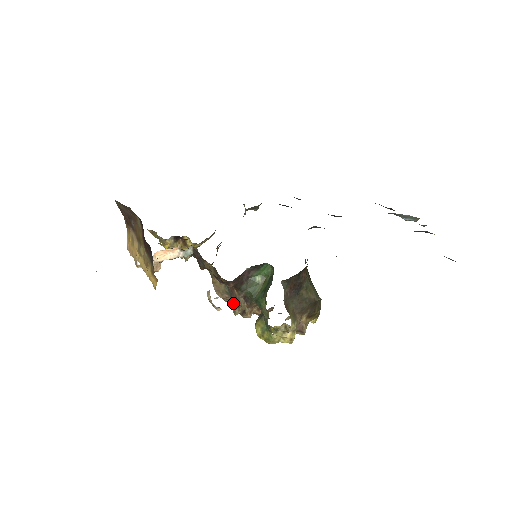
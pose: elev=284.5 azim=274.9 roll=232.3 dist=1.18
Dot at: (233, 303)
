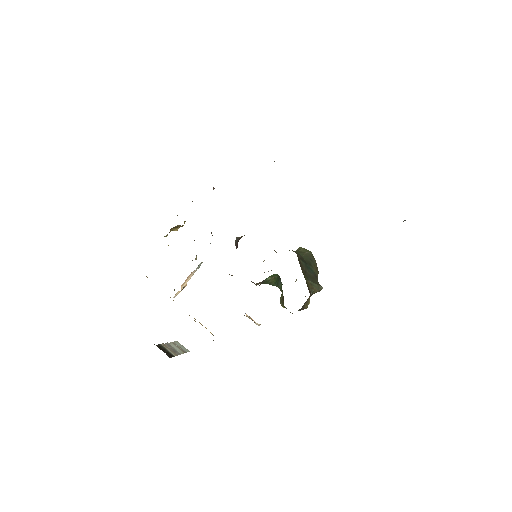
Dot at: occluded
